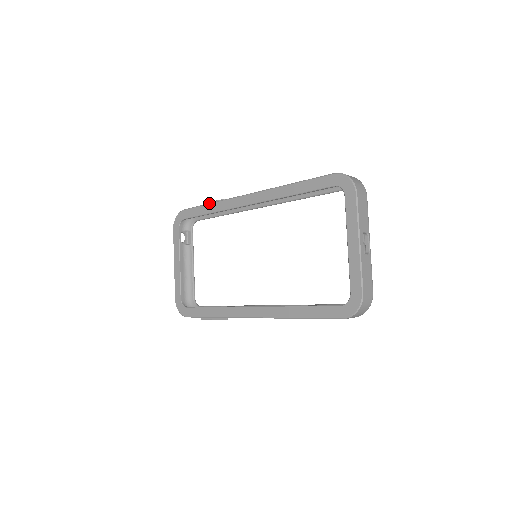
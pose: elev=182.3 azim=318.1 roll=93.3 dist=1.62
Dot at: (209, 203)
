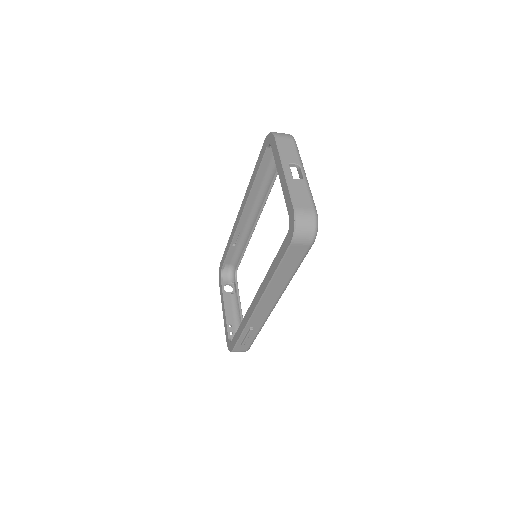
Dot at: (228, 241)
